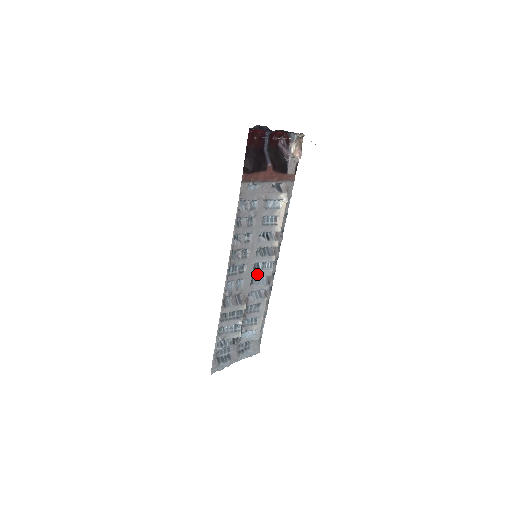
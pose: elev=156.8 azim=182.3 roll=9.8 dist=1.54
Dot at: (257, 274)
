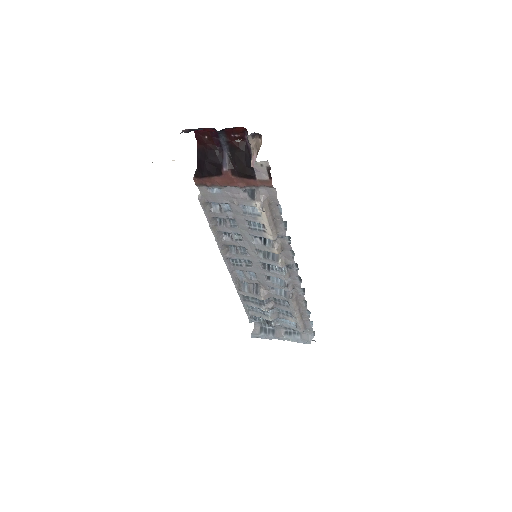
Dot at: (268, 273)
